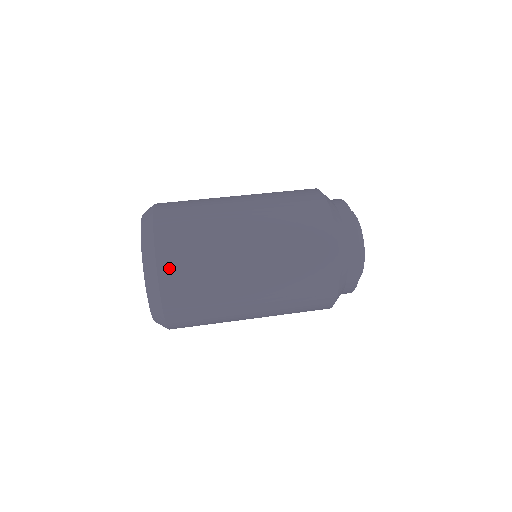
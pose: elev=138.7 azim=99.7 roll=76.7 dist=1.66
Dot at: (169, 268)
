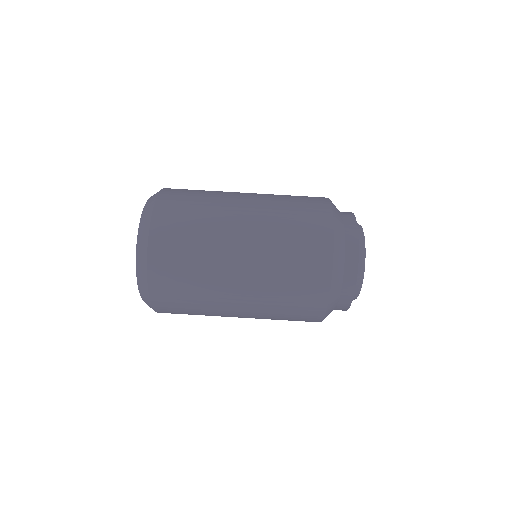
Dot at: (159, 269)
